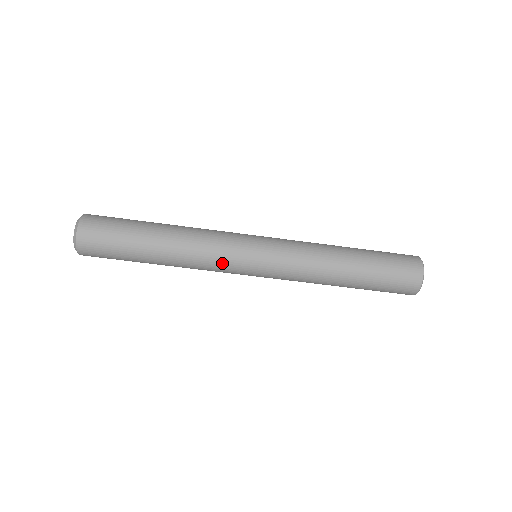
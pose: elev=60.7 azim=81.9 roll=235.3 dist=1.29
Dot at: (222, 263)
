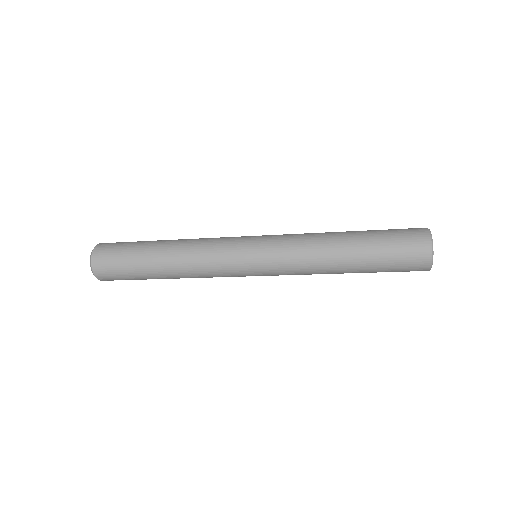
Dot at: (223, 275)
